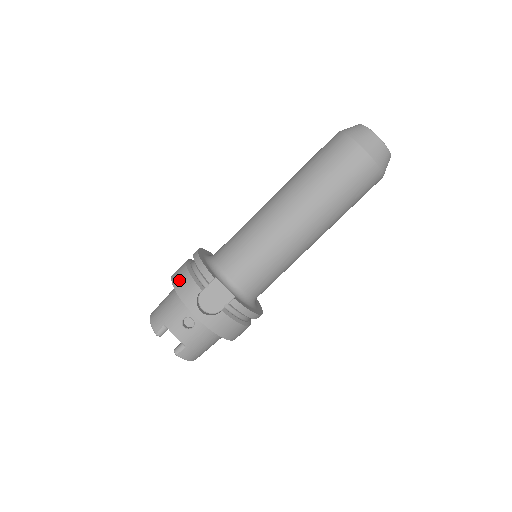
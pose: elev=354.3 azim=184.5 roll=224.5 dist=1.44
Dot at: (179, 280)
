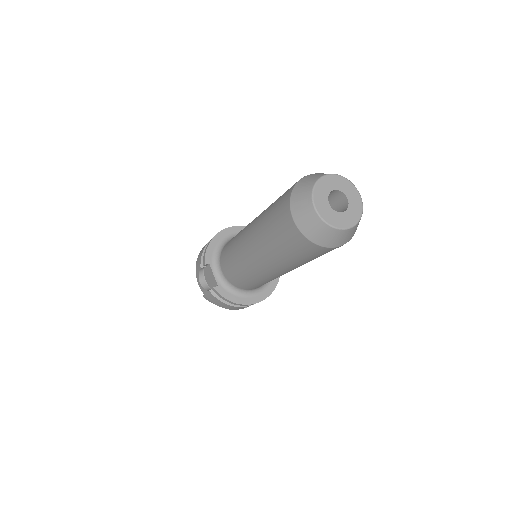
Dot at: (202, 250)
